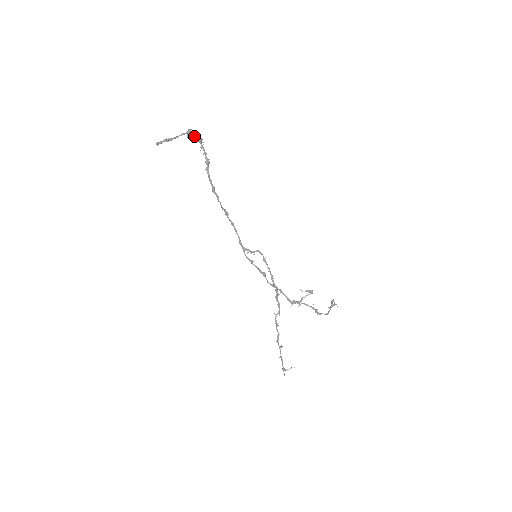
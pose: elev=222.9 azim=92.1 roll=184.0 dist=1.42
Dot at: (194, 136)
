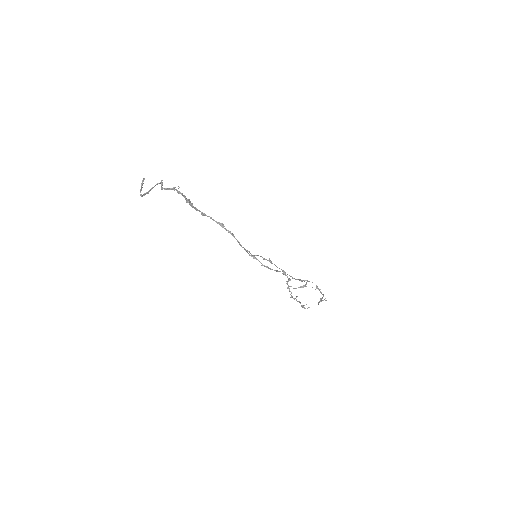
Dot at: (167, 188)
